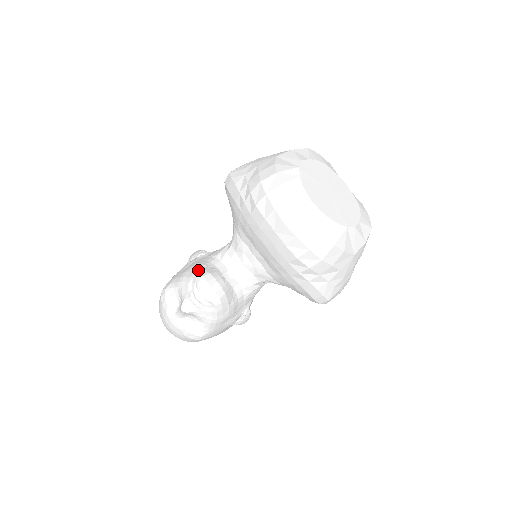
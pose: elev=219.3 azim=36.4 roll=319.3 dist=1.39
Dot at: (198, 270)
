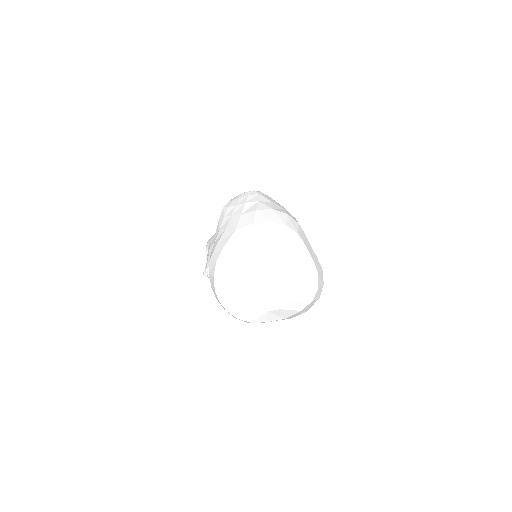
Dot at: occluded
